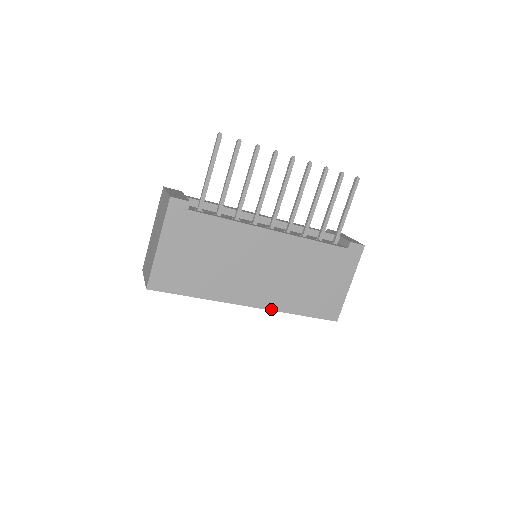
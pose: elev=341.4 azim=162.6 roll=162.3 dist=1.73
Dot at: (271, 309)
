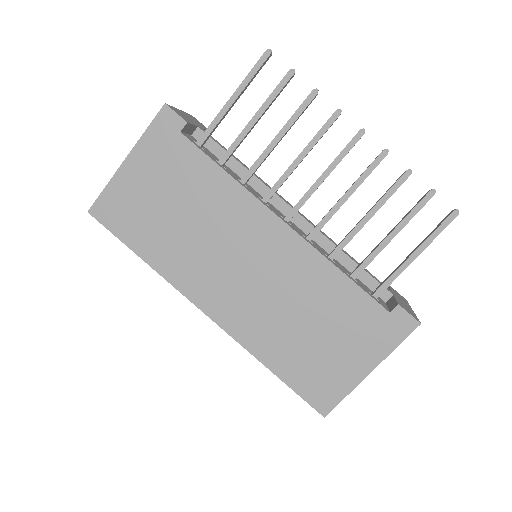
Dot at: (233, 336)
